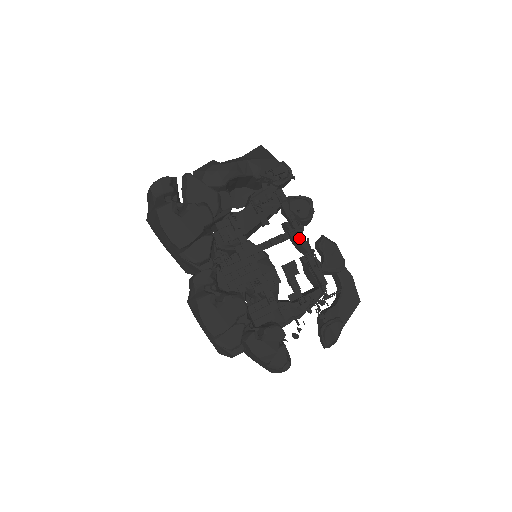
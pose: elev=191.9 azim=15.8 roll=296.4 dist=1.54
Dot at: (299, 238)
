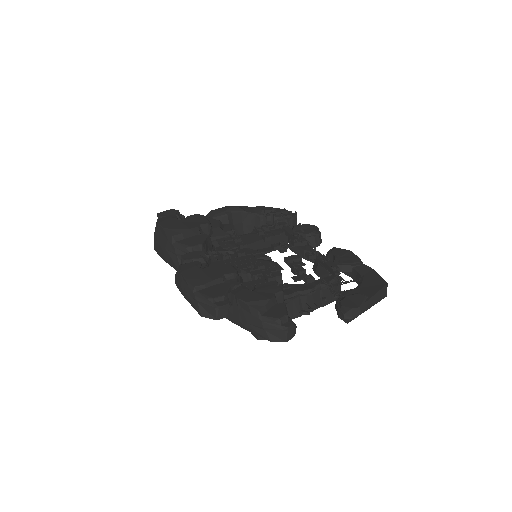
Dot at: (305, 247)
